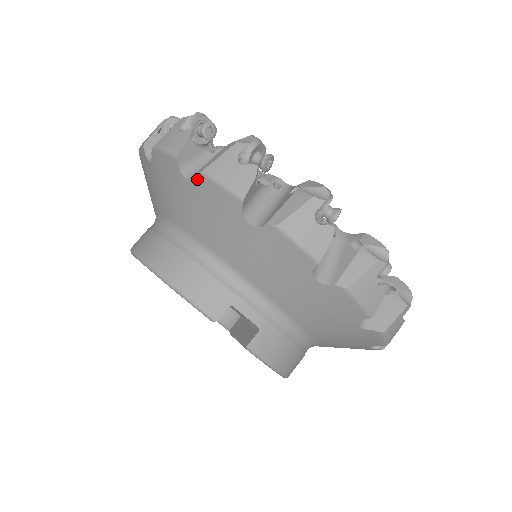
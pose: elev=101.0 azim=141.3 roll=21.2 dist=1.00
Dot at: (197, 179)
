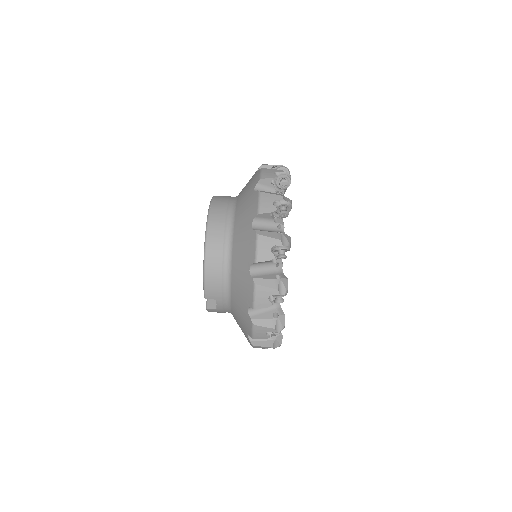
Dot at: (251, 279)
